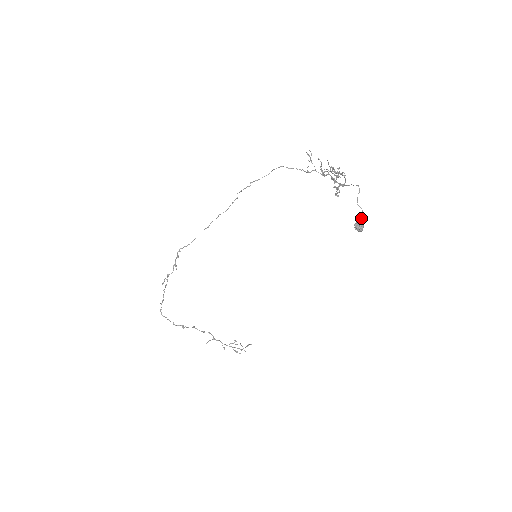
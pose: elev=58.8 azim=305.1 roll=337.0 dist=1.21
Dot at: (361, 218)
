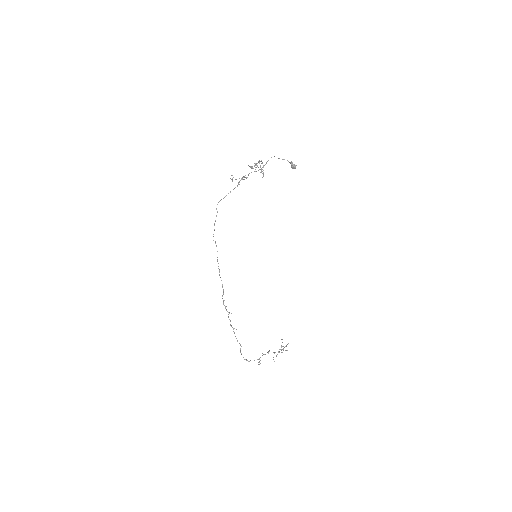
Dot at: (291, 162)
